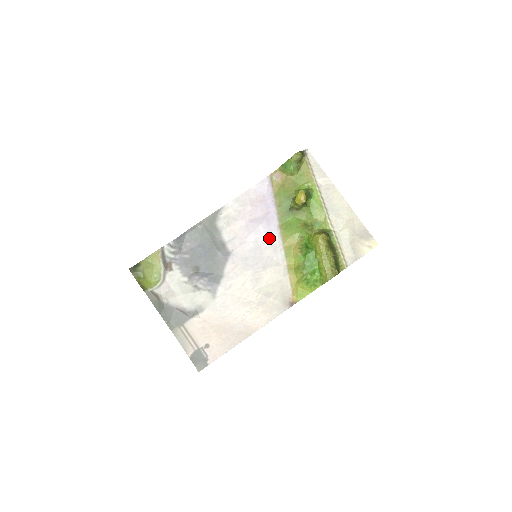
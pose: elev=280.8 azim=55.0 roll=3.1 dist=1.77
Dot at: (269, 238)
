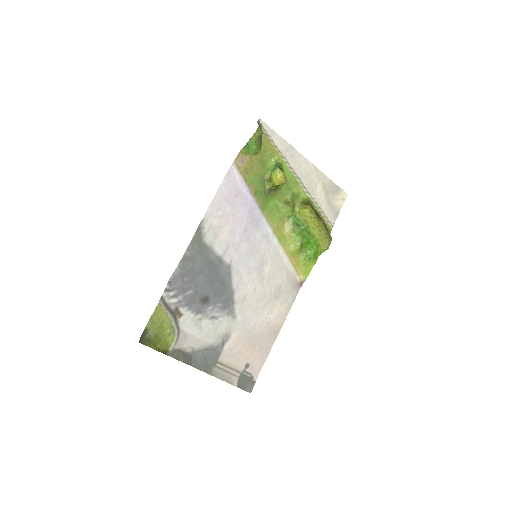
Dot at: (258, 231)
